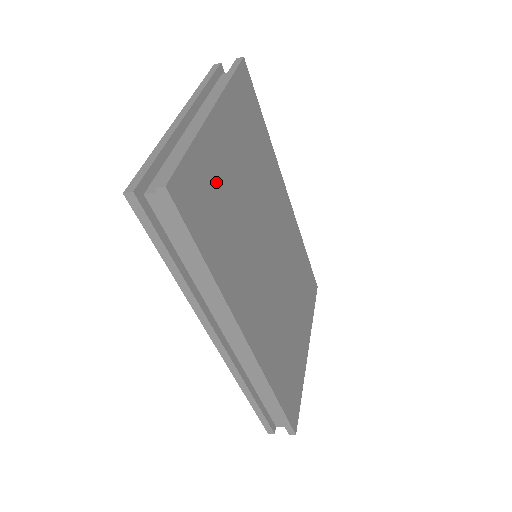
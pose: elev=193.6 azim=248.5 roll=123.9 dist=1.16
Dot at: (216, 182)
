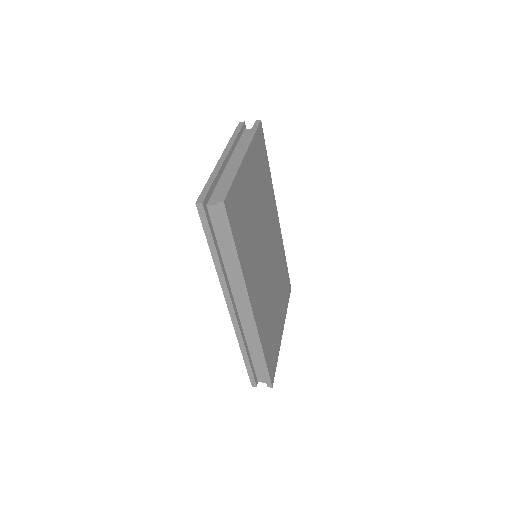
Dot at: (244, 202)
